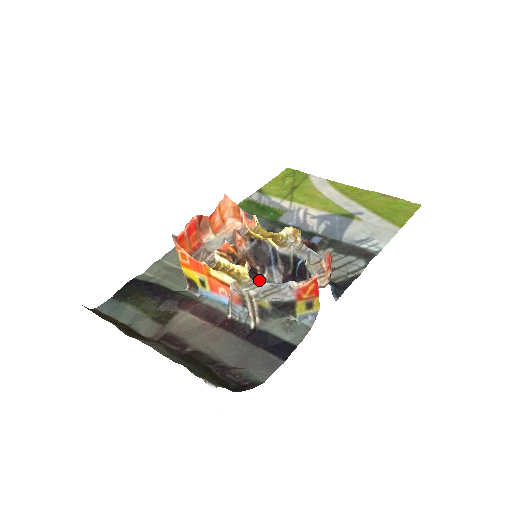
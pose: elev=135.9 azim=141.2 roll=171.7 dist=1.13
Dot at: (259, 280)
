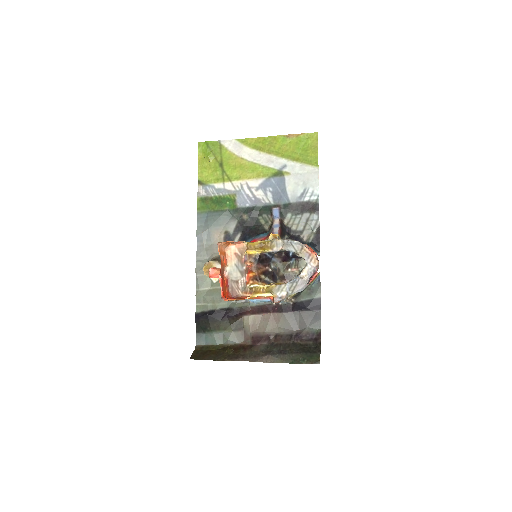
Dot at: (273, 274)
